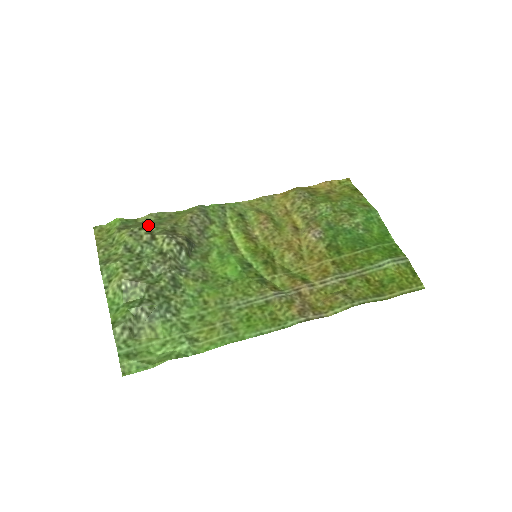
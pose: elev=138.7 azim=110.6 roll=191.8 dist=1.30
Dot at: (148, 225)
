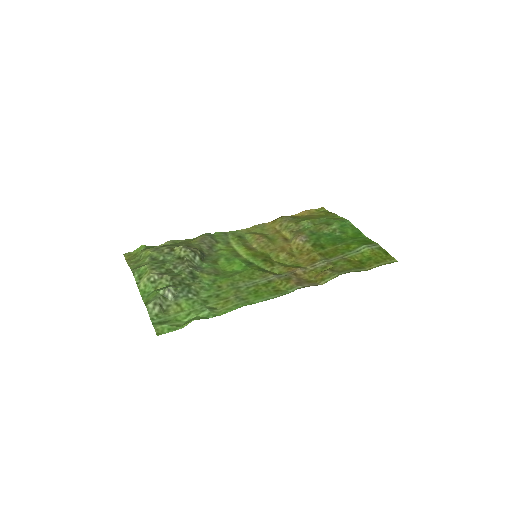
Dot at: (167, 245)
